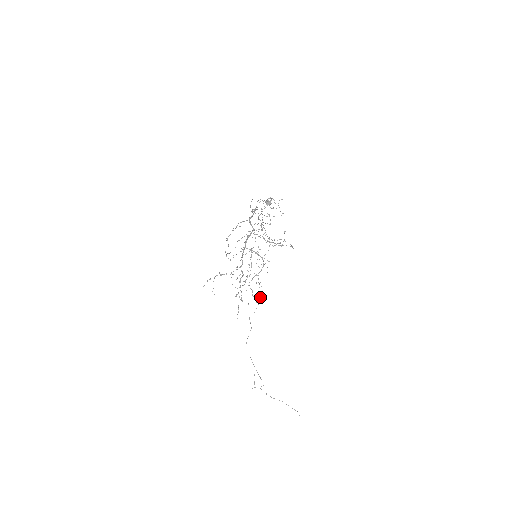
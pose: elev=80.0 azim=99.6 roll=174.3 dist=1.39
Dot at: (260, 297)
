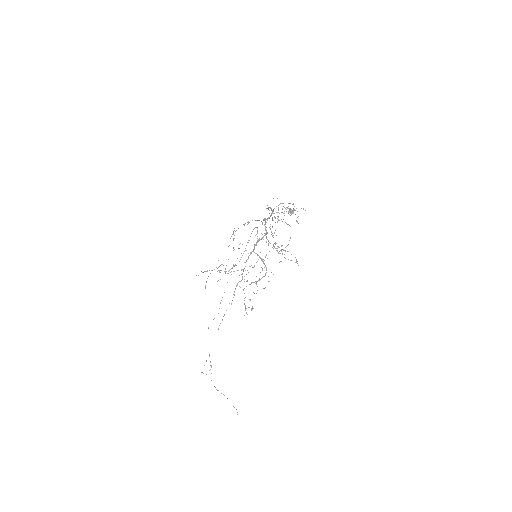
Dot at: occluded
